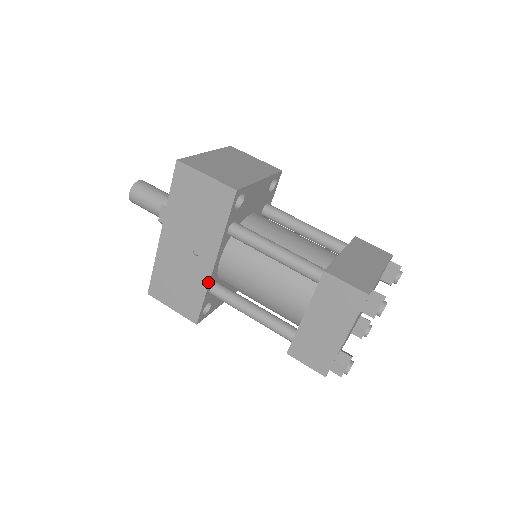
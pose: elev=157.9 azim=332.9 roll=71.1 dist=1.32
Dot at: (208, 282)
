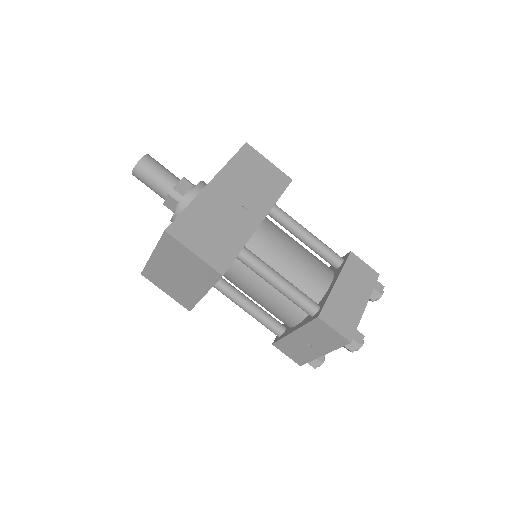
Dot at: (250, 236)
